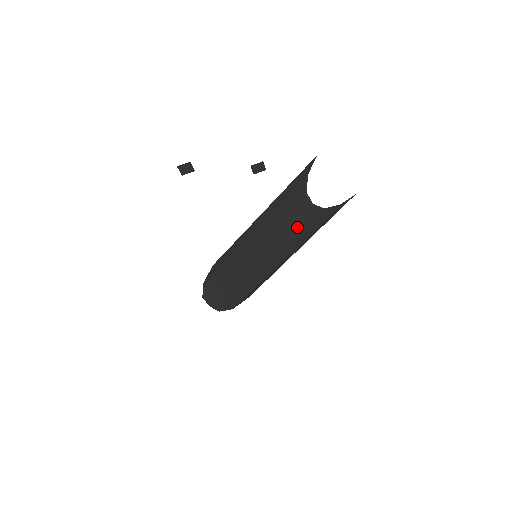
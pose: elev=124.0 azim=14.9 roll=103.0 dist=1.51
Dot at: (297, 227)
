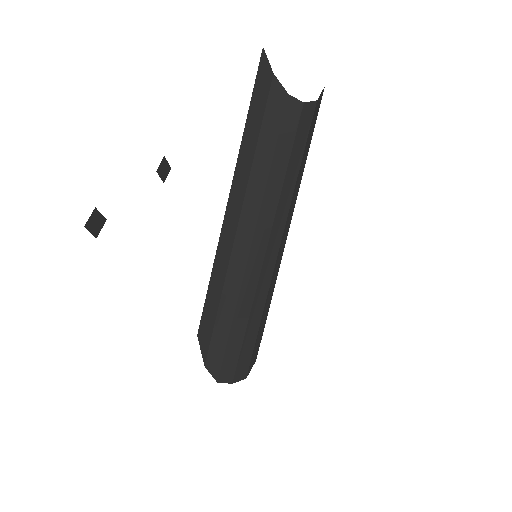
Dot at: (296, 158)
